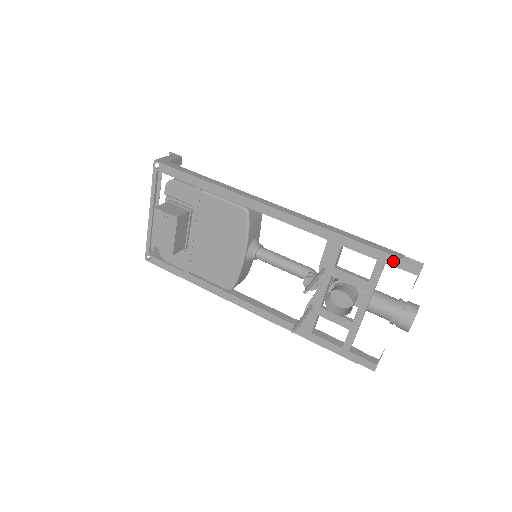
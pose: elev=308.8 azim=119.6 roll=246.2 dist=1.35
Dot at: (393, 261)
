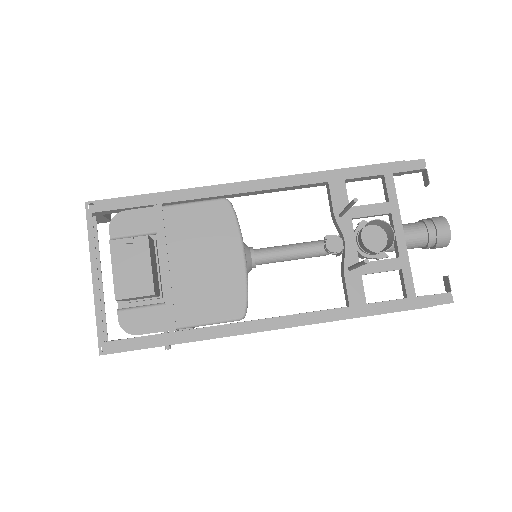
Dot at: (398, 167)
